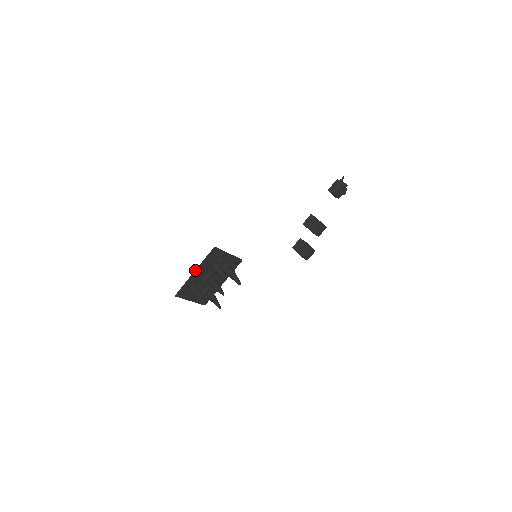
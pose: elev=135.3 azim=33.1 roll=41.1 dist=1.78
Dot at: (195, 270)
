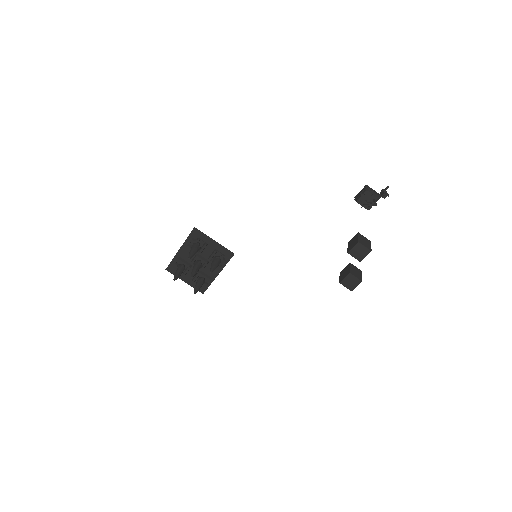
Dot at: (180, 248)
